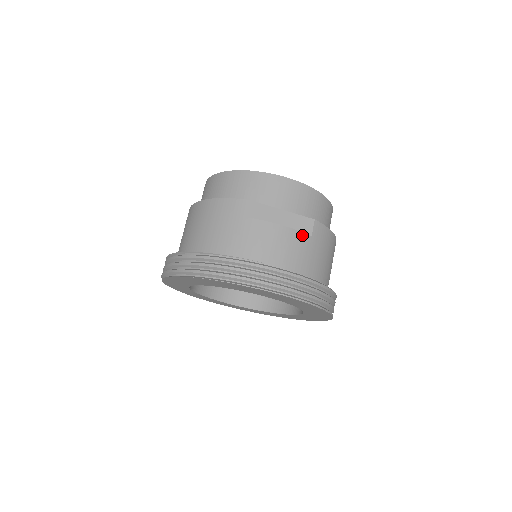
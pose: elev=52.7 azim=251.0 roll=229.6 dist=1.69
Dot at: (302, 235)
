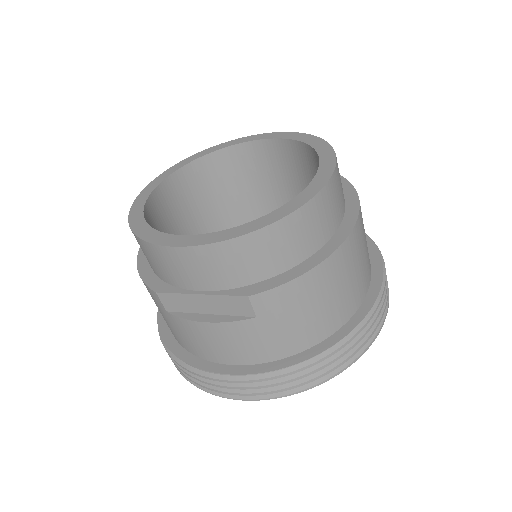
Dot at: (240, 324)
